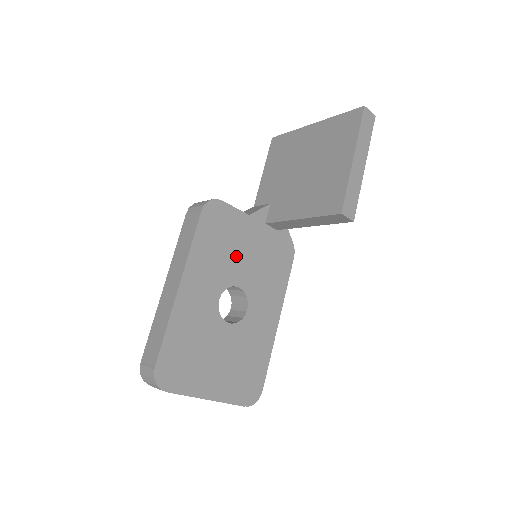
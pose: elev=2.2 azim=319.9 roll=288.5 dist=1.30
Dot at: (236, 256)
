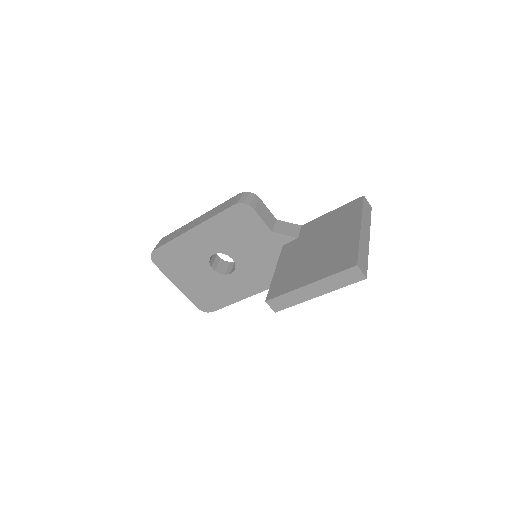
Dot at: (243, 244)
